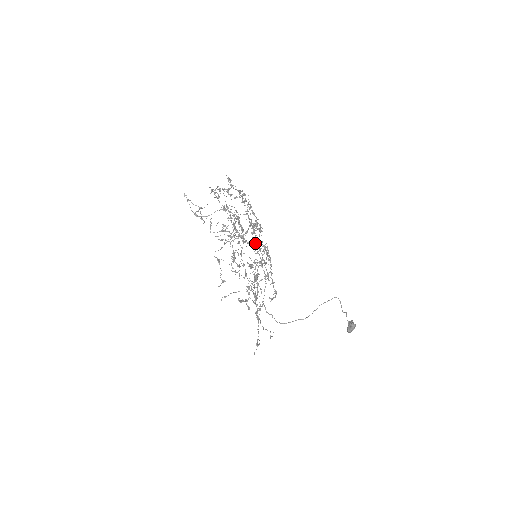
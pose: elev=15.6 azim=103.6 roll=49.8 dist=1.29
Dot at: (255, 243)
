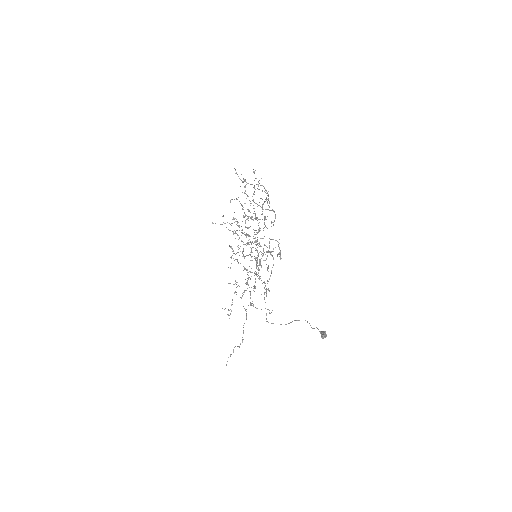
Dot at: occluded
